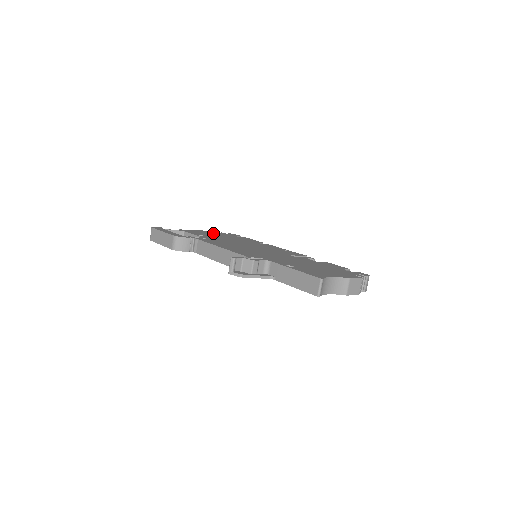
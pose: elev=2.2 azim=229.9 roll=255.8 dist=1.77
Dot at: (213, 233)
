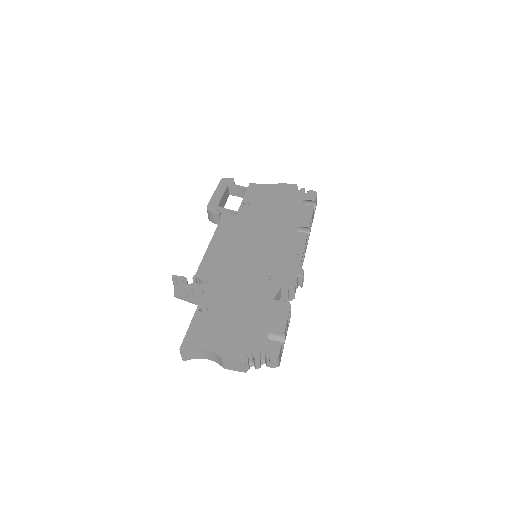
Dot at: (280, 193)
